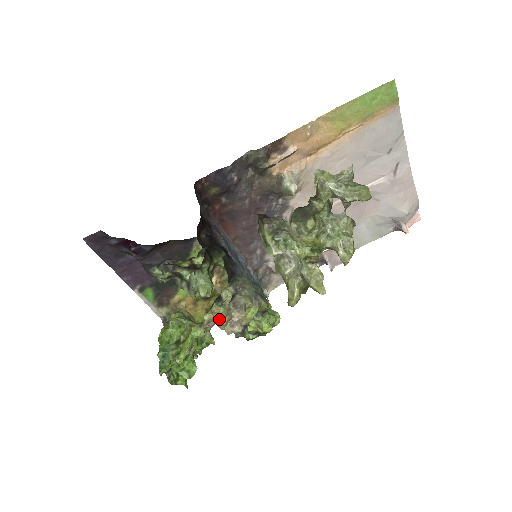
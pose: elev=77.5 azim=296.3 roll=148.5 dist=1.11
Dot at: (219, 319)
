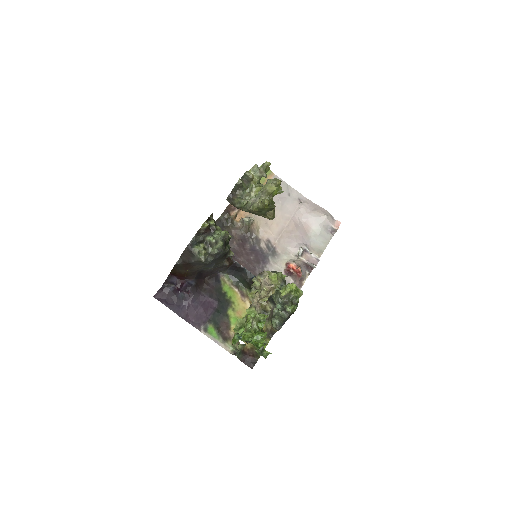
Dot at: (258, 292)
